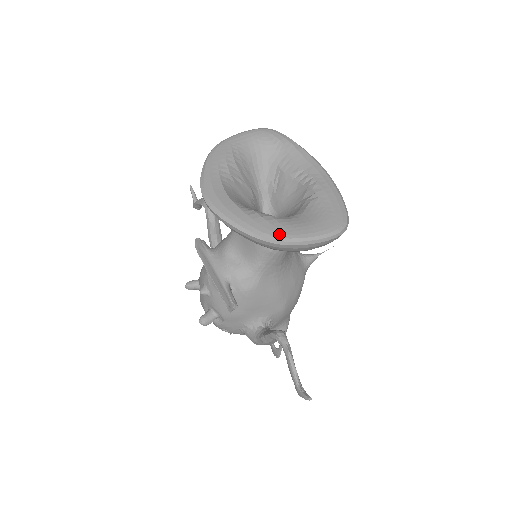
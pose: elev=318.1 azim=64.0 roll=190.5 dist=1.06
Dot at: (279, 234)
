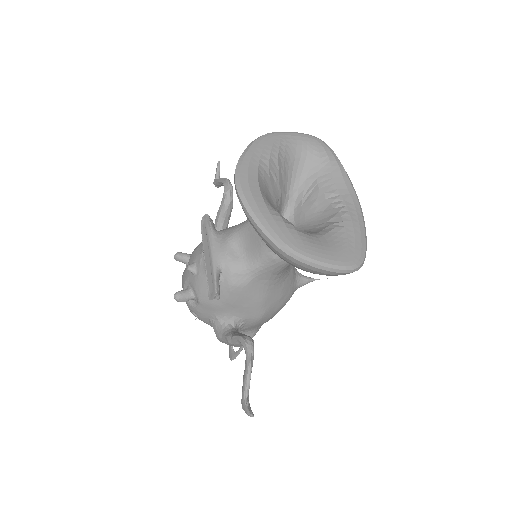
Dot at: (294, 246)
